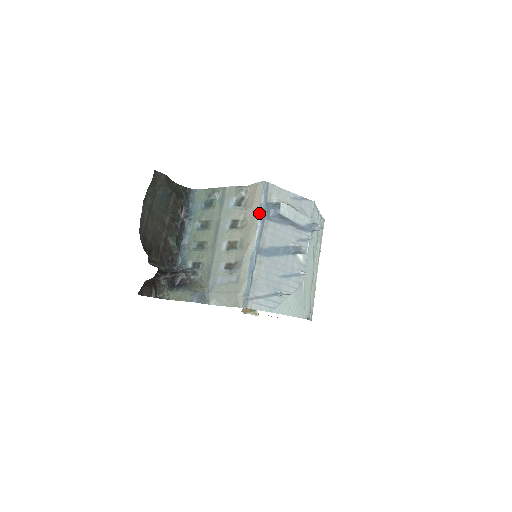
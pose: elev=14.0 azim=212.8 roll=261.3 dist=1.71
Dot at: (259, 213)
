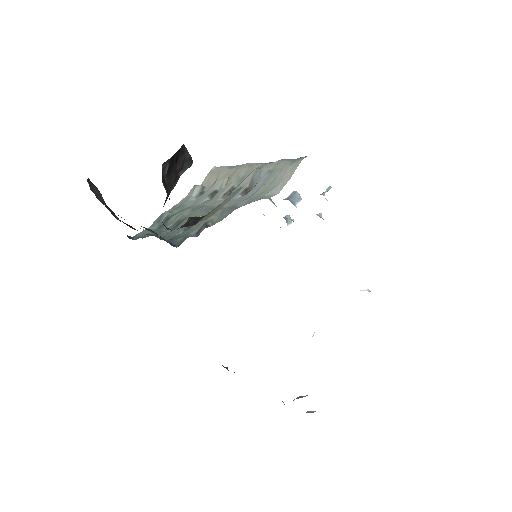
Dot at: (233, 167)
